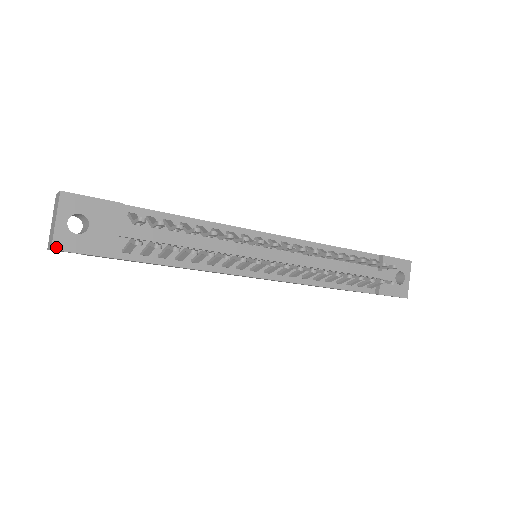
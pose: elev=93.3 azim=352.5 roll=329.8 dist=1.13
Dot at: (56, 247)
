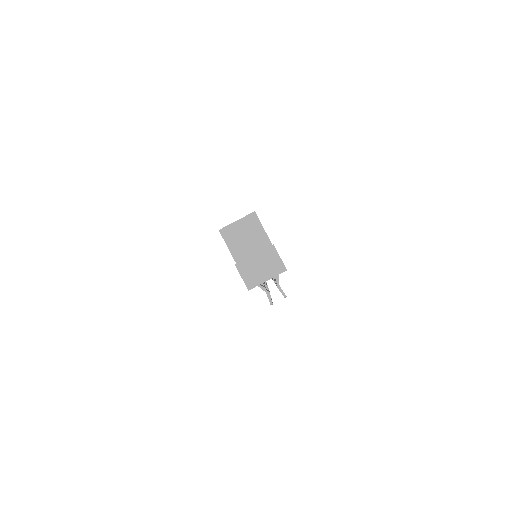
Dot at: occluded
